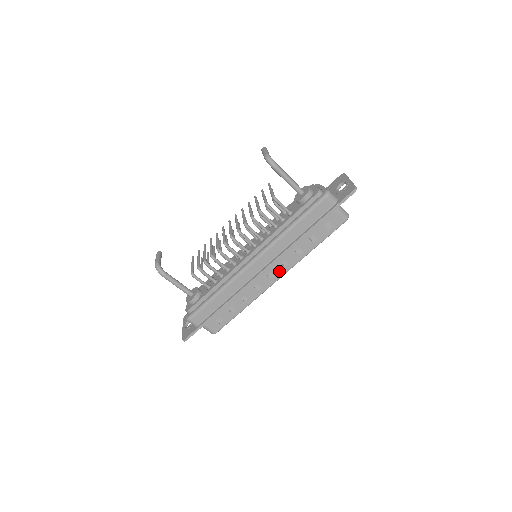
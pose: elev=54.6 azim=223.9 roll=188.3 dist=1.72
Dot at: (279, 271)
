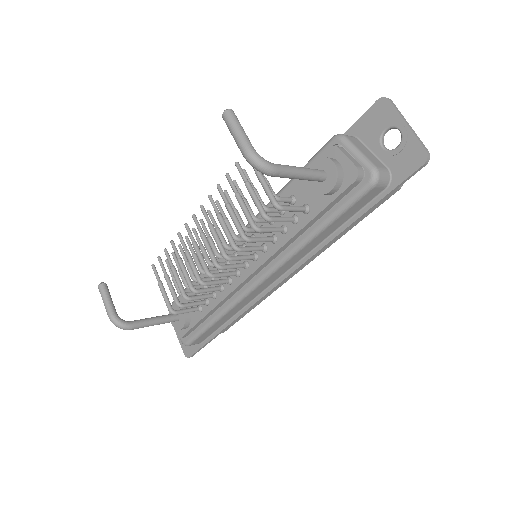
Dot at: occluded
